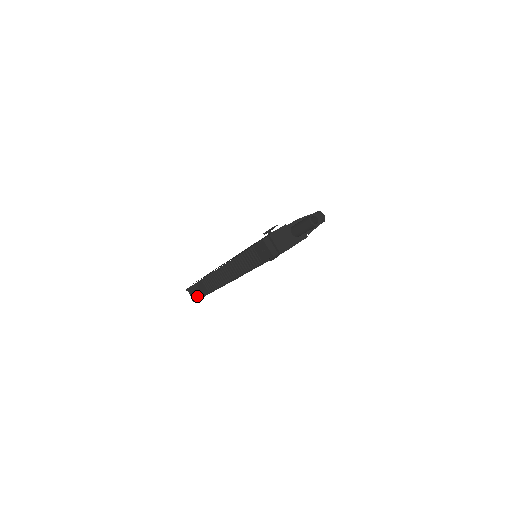
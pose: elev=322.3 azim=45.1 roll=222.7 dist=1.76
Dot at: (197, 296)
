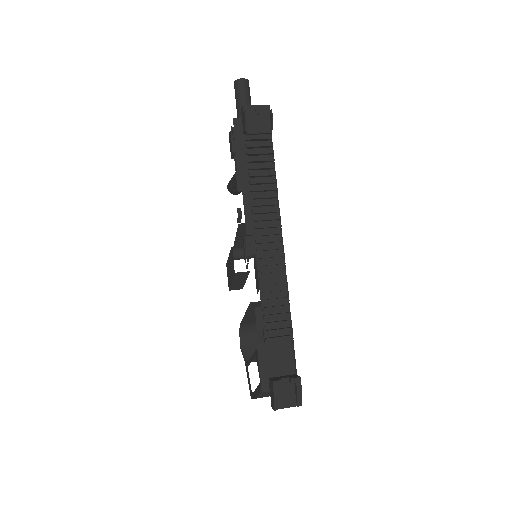
Dot at: (293, 377)
